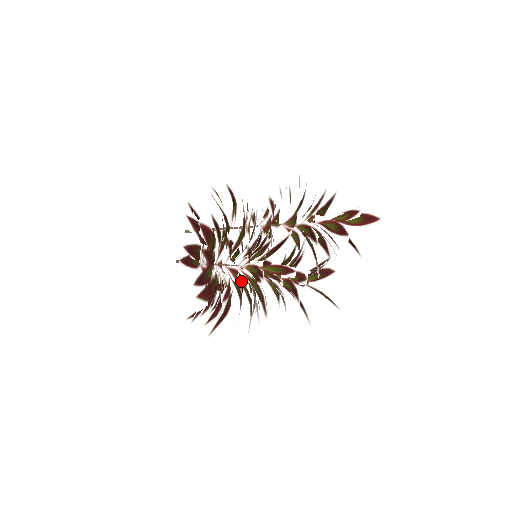
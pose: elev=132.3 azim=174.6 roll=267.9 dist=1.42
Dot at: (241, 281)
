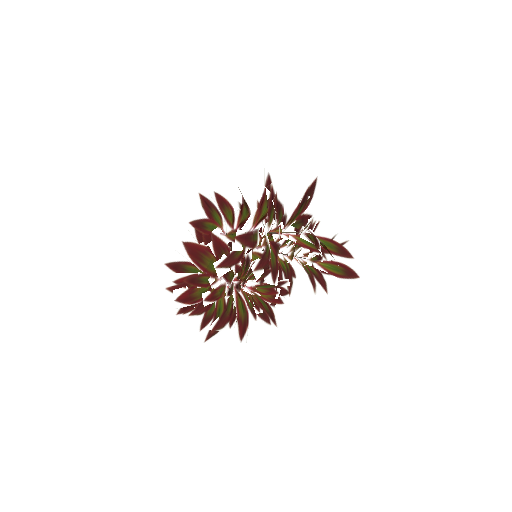
Dot at: occluded
